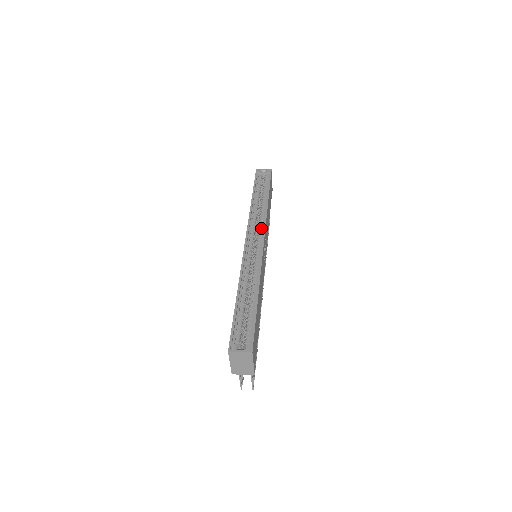
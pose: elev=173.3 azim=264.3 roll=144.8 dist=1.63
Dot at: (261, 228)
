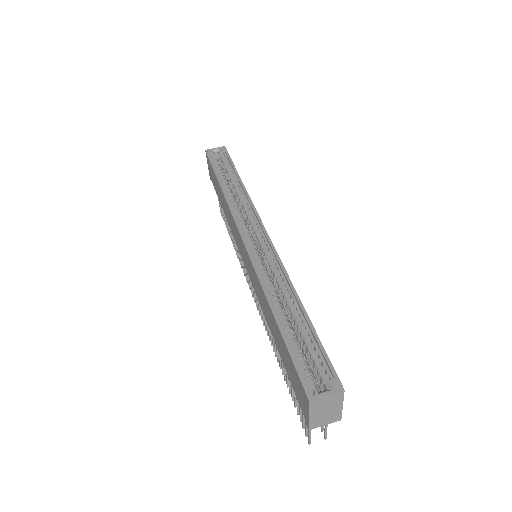
Dot at: (252, 217)
